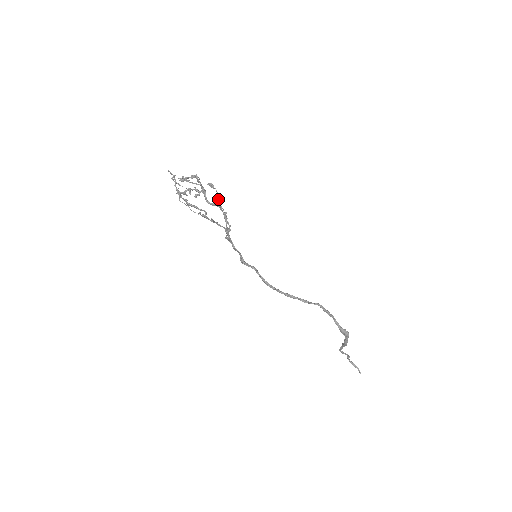
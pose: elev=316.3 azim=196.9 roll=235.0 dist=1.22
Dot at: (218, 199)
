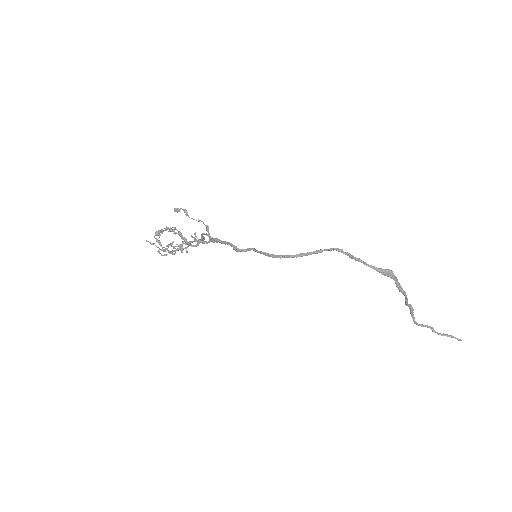
Dot at: (186, 213)
